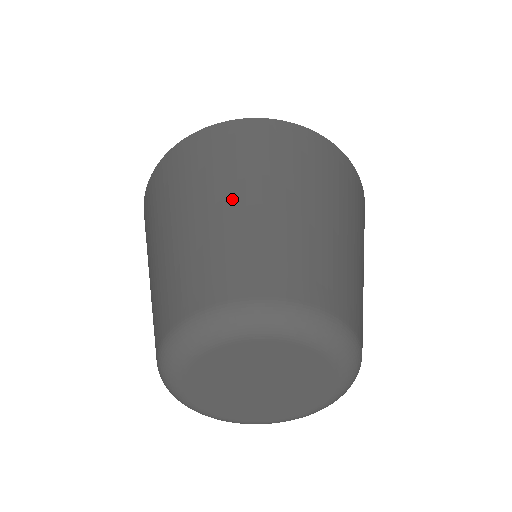
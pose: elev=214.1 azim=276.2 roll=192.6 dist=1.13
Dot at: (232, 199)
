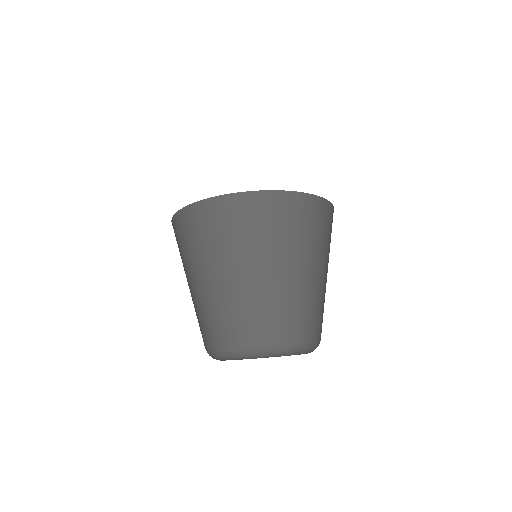
Dot at: (225, 273)
